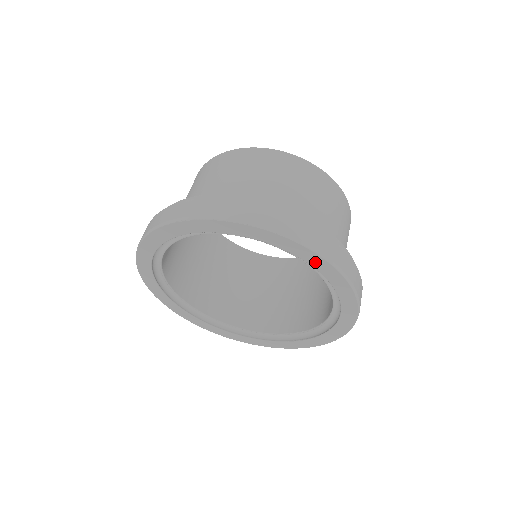
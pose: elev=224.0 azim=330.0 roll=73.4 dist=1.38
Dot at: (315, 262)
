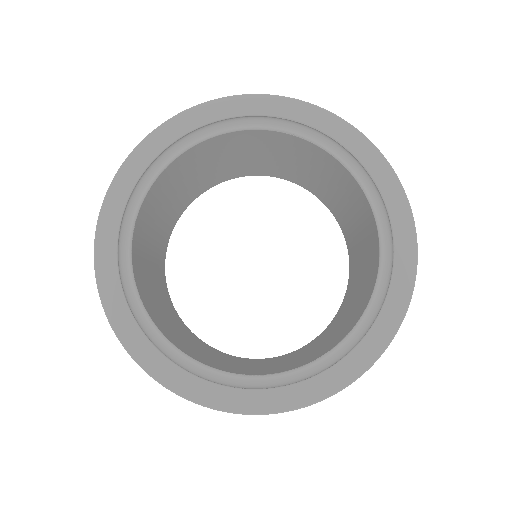
Dot at: (398, 214)
